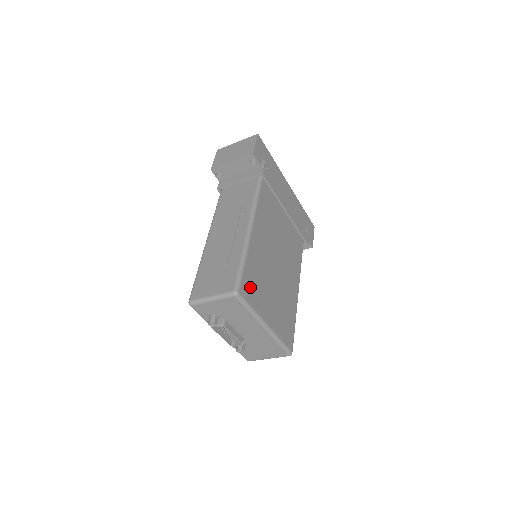
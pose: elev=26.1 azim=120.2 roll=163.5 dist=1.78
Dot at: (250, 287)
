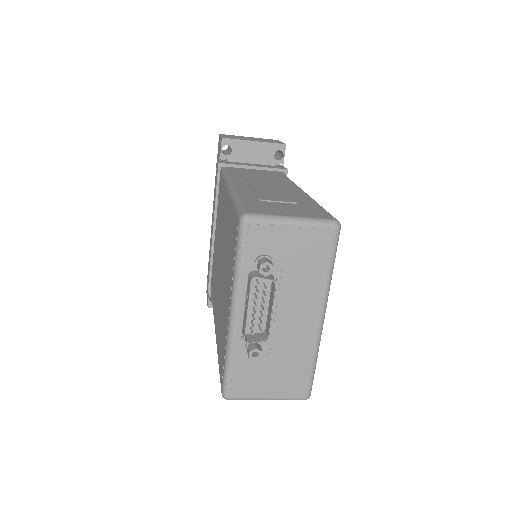
Dot at: occluded
